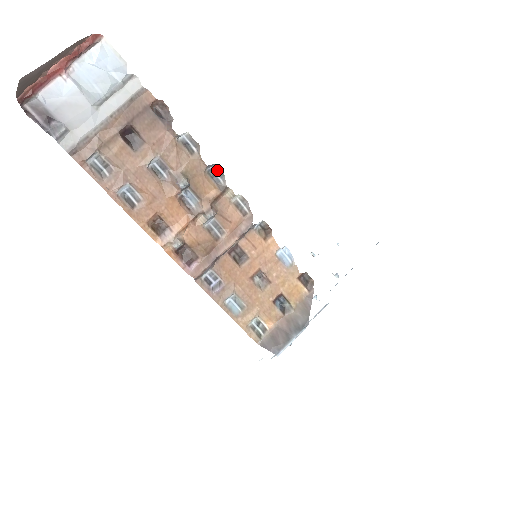
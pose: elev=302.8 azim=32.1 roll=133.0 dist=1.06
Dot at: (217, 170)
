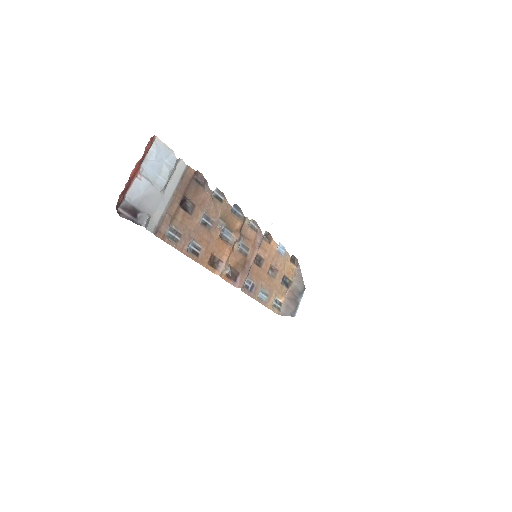
Dot at: (236, 207)
